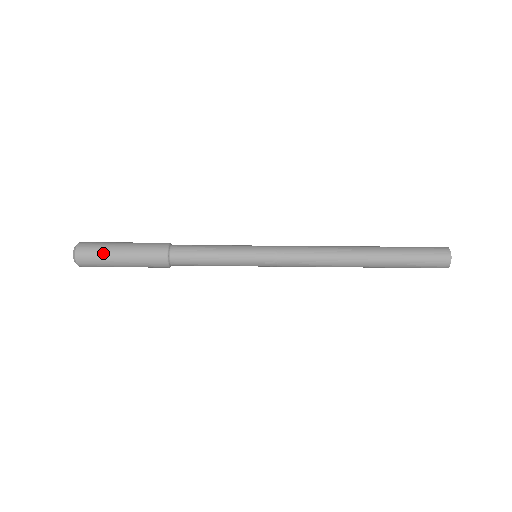
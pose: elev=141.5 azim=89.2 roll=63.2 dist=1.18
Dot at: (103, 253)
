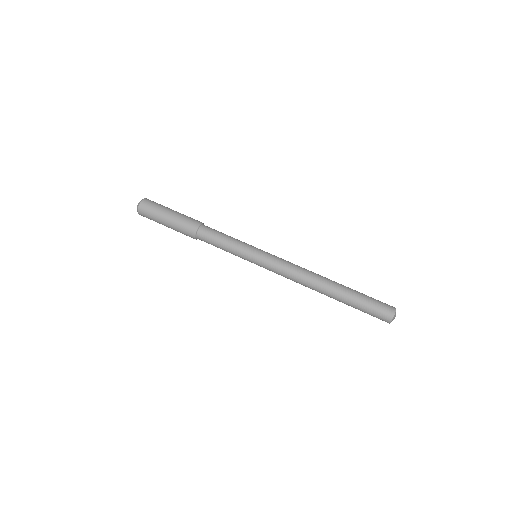
Dot at: (155, 216)
